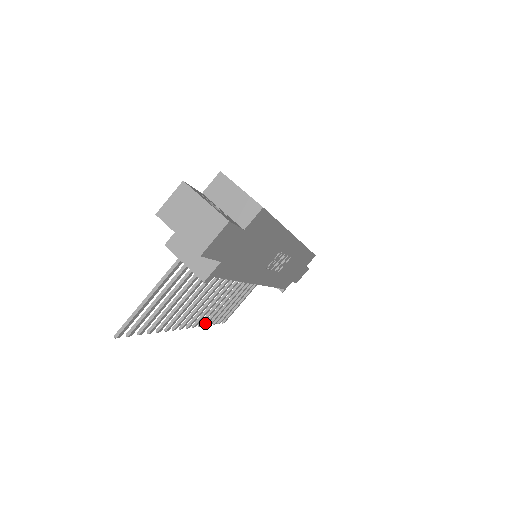
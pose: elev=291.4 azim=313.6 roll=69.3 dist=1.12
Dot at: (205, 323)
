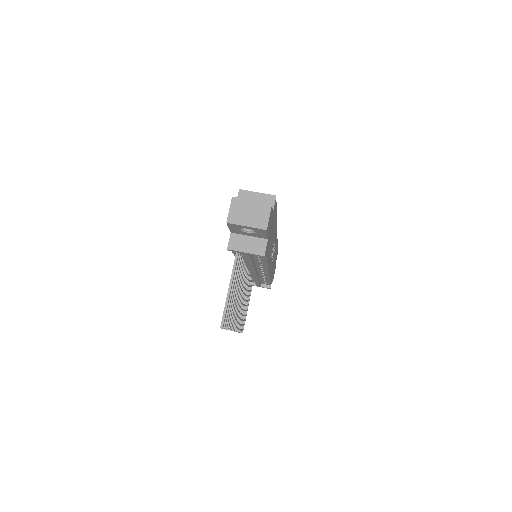
Dot at: occluded
